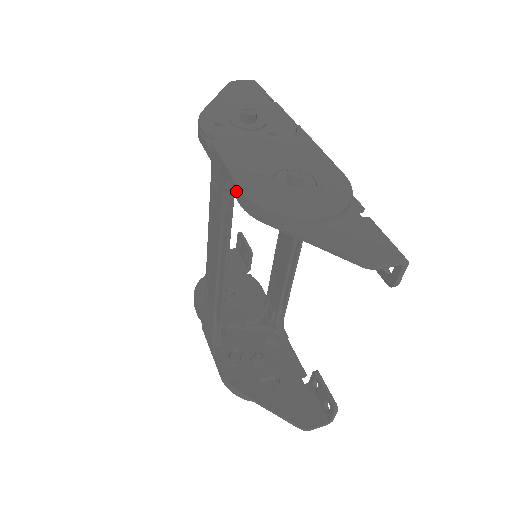
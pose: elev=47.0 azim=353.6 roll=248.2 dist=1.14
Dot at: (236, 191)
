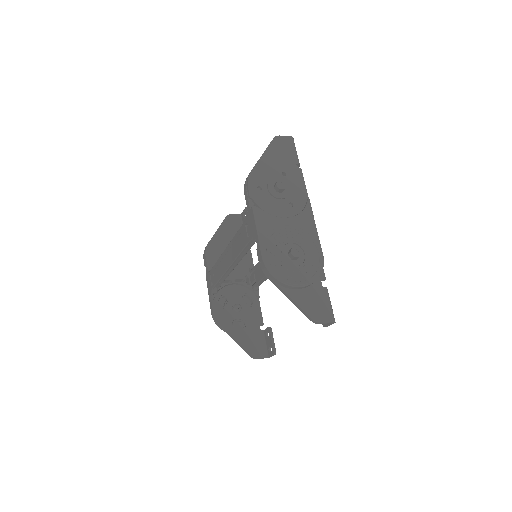
Dot at: (259, 253)
